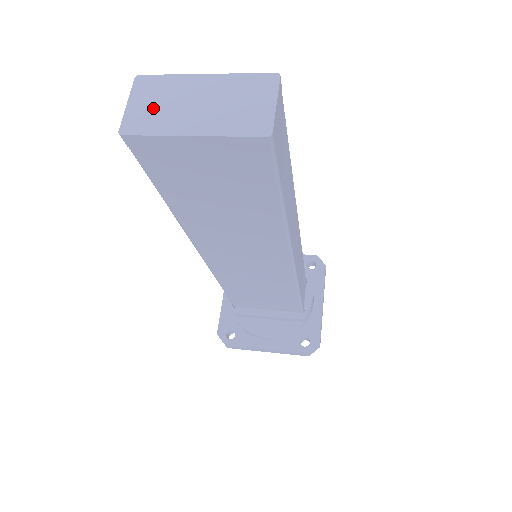
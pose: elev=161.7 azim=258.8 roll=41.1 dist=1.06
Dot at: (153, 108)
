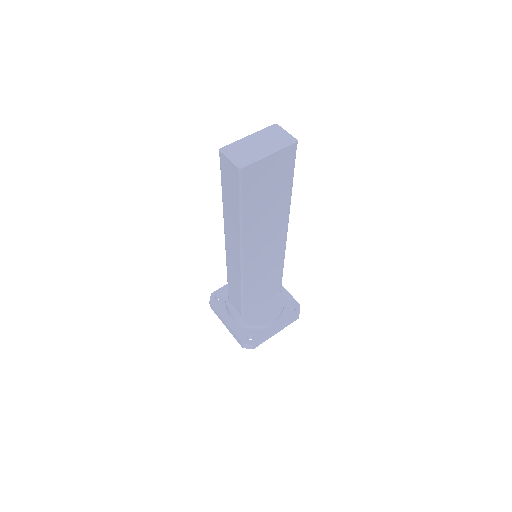
Dot at: (242, 155)
